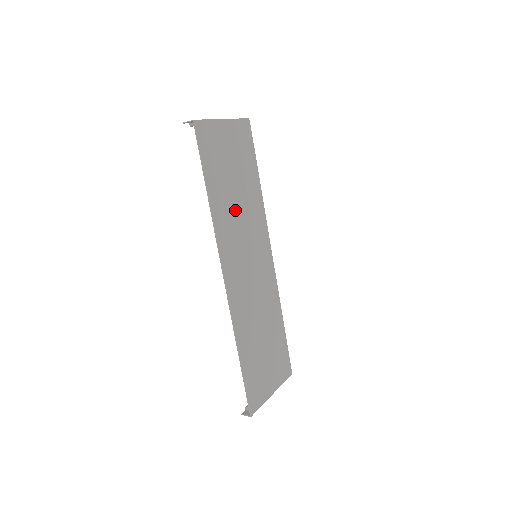
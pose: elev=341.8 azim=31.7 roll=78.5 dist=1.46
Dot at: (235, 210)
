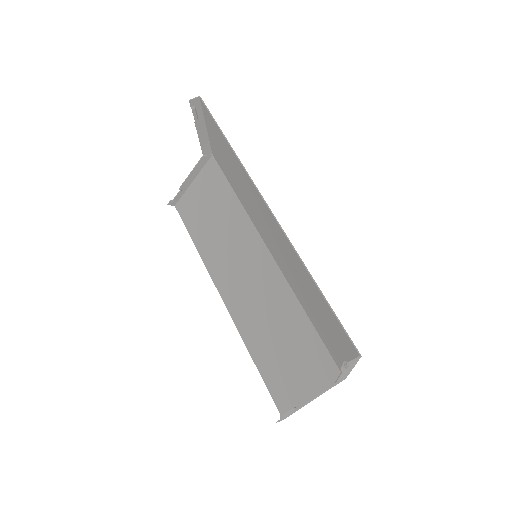
Dot at: (241, 181)
